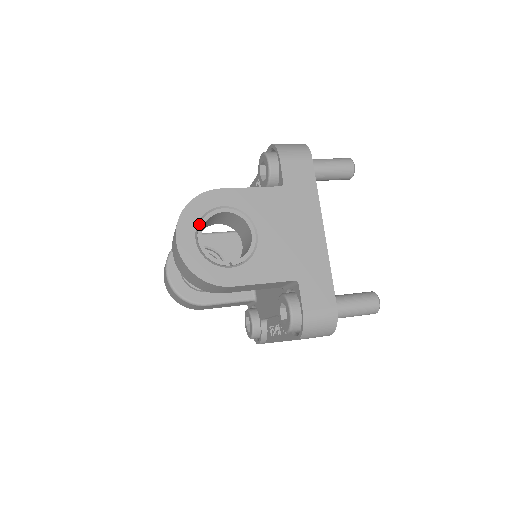
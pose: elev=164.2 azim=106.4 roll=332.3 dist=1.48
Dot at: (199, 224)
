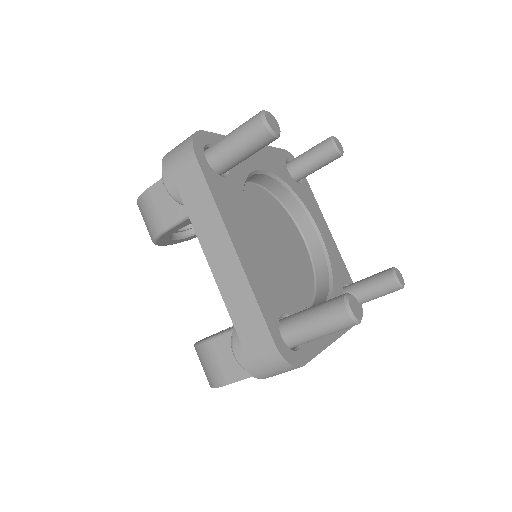
Dot at: occluded
